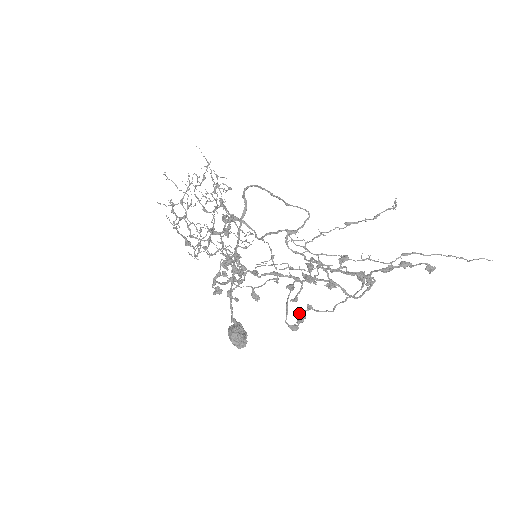
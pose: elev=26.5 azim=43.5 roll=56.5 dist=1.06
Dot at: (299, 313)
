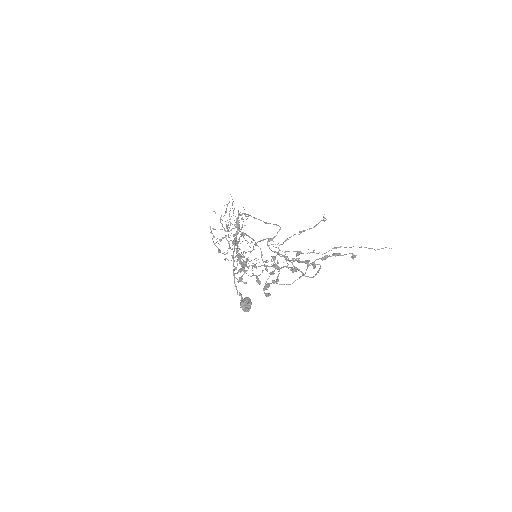
Dot at: (266, 285)
